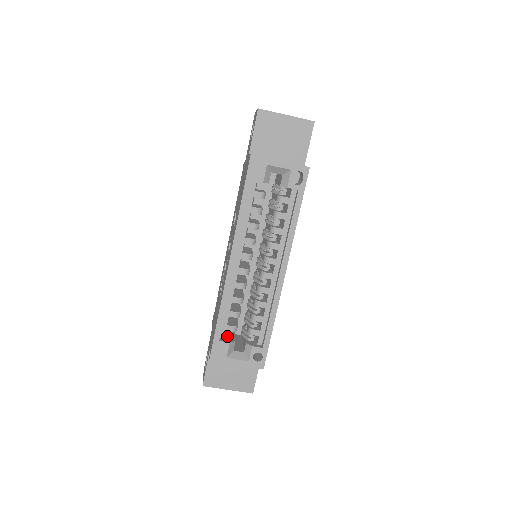
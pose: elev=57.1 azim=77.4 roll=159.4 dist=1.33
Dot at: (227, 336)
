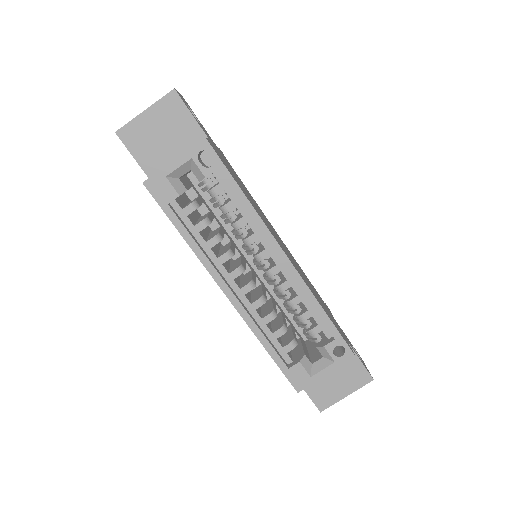
Dot at: (295, 355)
